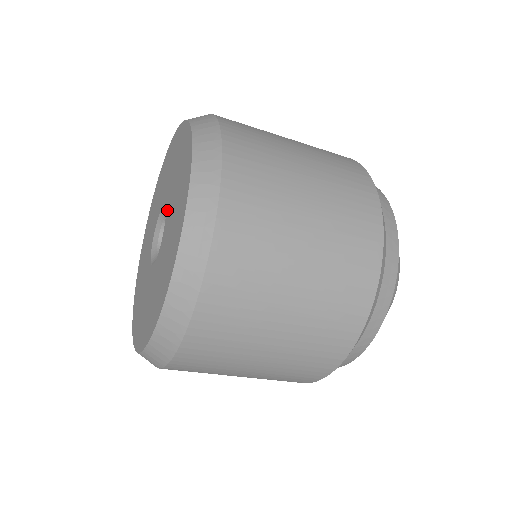
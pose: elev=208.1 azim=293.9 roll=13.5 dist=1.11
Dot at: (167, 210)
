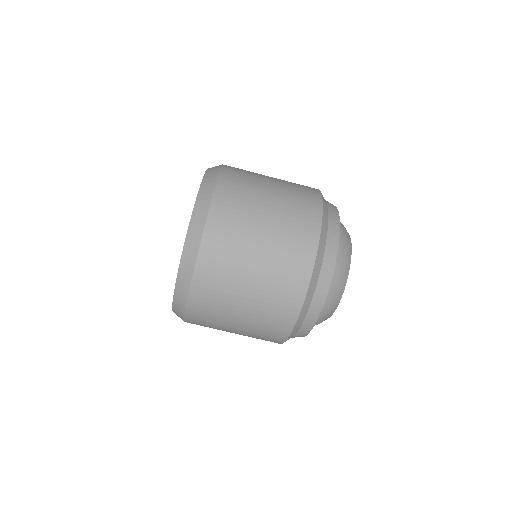
Dot at: occluded
